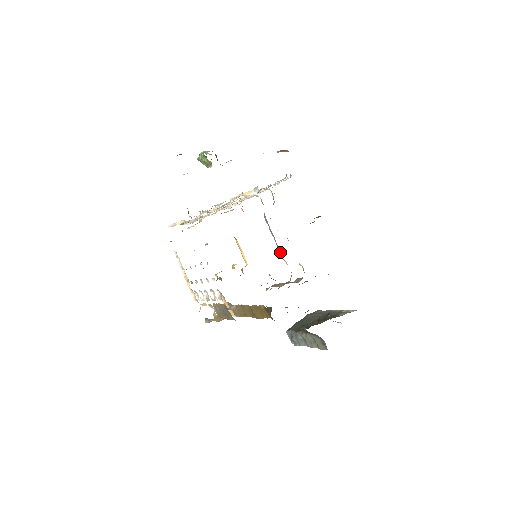
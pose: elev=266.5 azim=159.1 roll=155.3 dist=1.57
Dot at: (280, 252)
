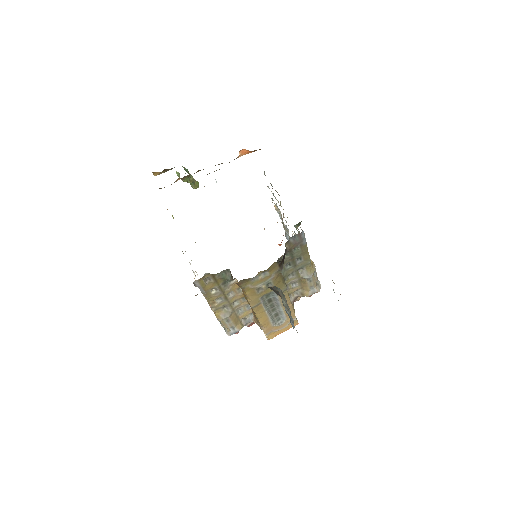
Dot at: occluded
